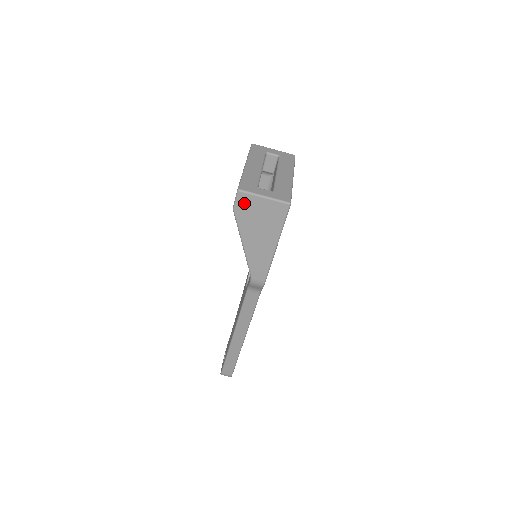
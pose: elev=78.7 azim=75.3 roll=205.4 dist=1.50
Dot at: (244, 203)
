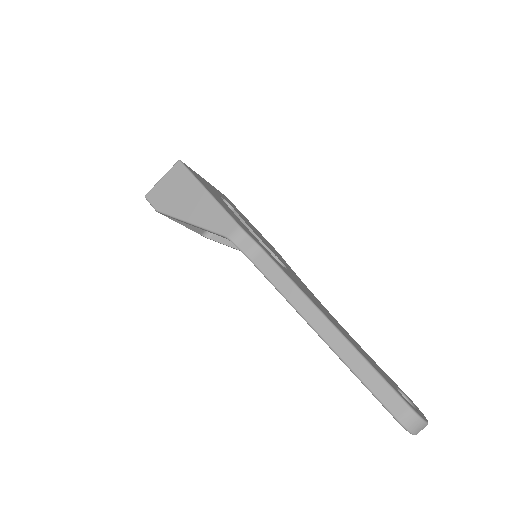
Dot at: (156, 198)
